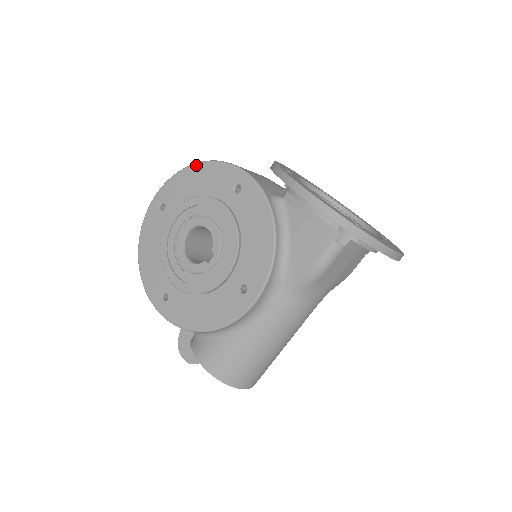
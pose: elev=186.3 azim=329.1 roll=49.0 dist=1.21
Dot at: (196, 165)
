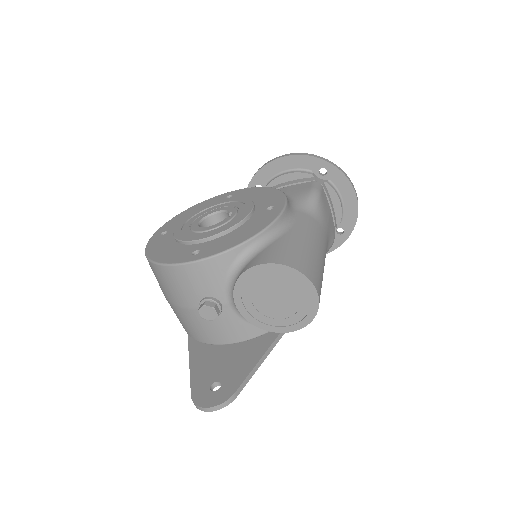
Dot at: (187, 210)
